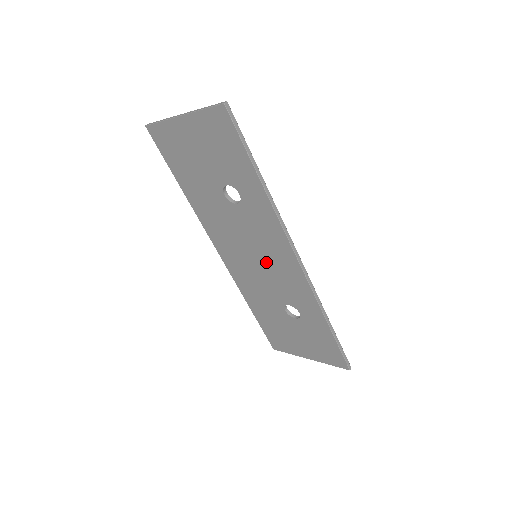
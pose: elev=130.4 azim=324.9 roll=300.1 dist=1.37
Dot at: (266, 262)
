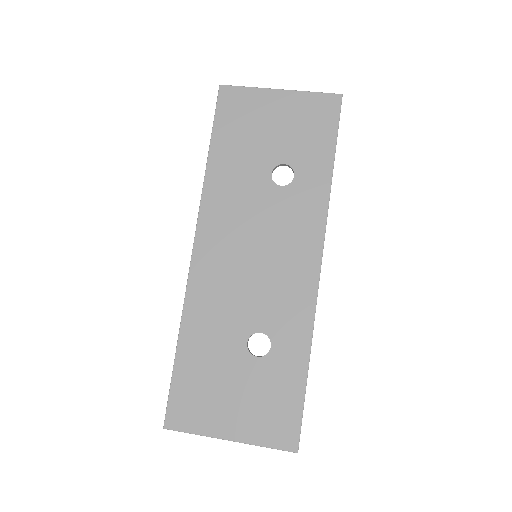
Dot at: (269, 264)
